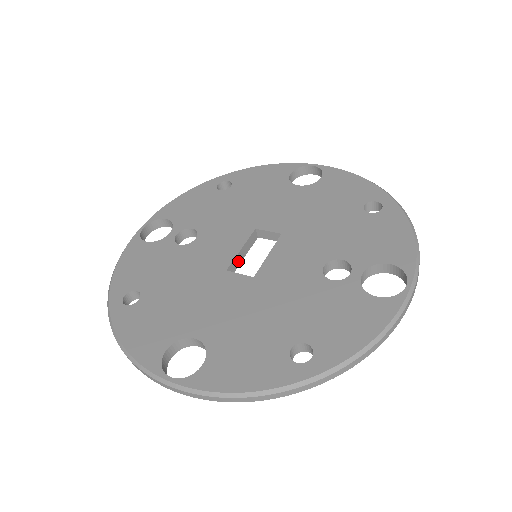
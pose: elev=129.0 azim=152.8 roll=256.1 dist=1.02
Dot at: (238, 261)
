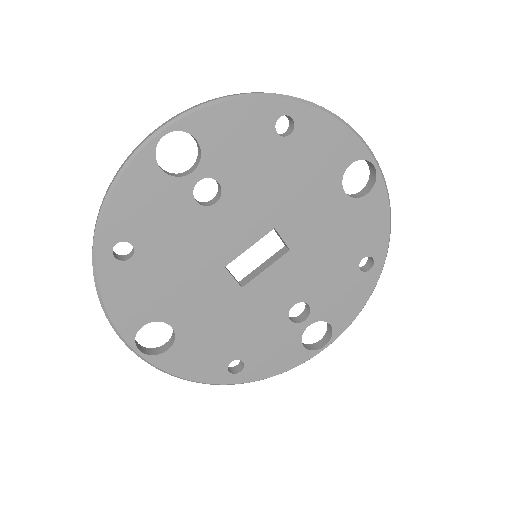
Dot at: (239, 251)
